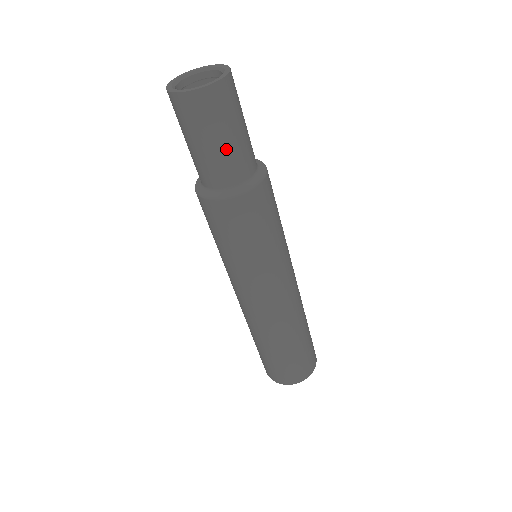
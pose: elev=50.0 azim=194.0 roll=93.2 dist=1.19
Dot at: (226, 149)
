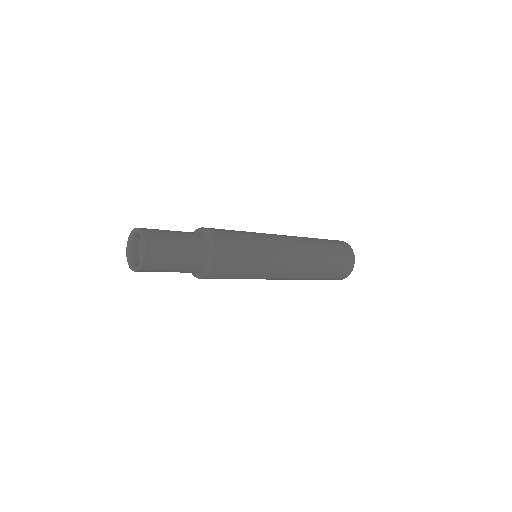
Dot at: occluded
